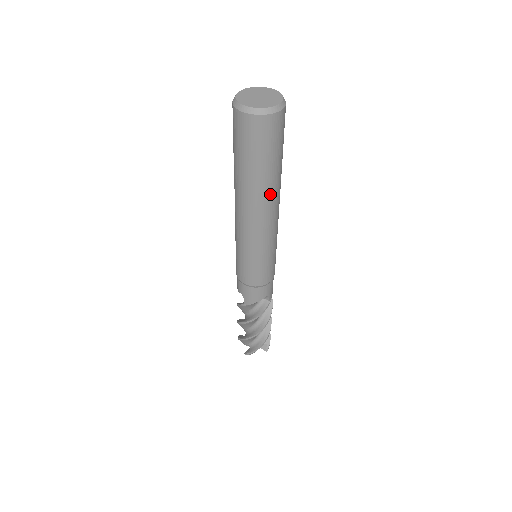
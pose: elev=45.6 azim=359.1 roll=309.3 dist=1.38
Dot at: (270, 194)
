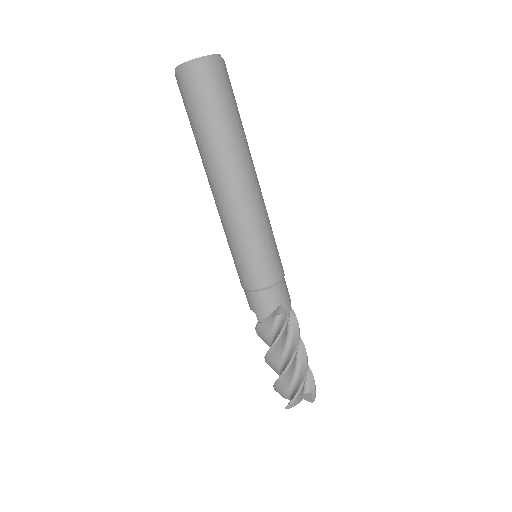
Dot at: (234, 157)
